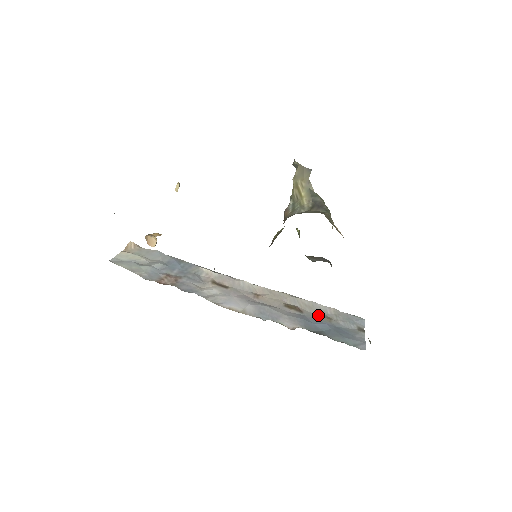
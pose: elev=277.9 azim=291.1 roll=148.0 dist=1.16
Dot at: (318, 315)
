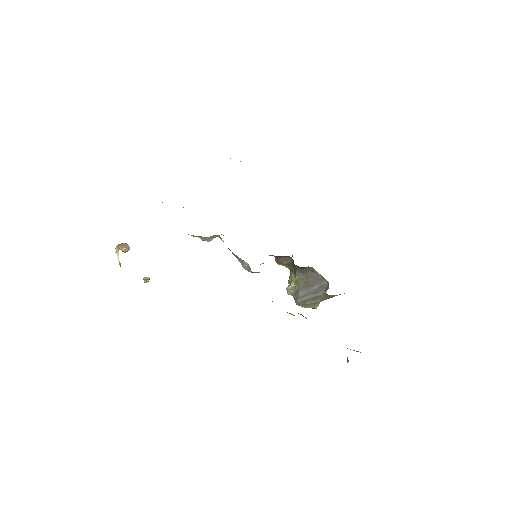
Dot at: occluded
